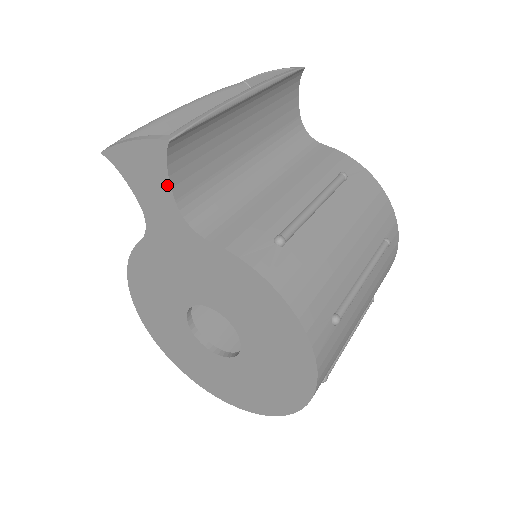
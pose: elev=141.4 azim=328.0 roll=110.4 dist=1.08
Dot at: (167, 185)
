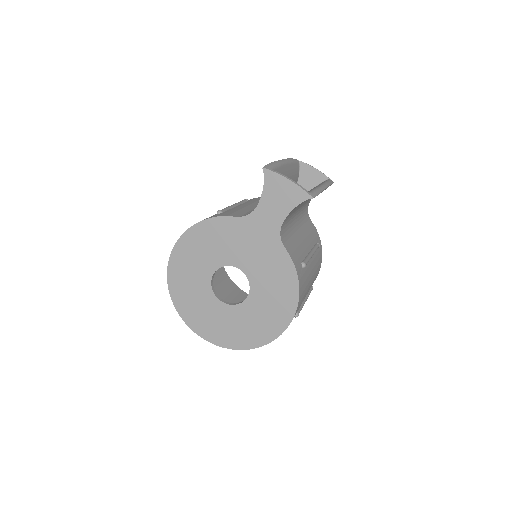
Dot at: (289, 210)
